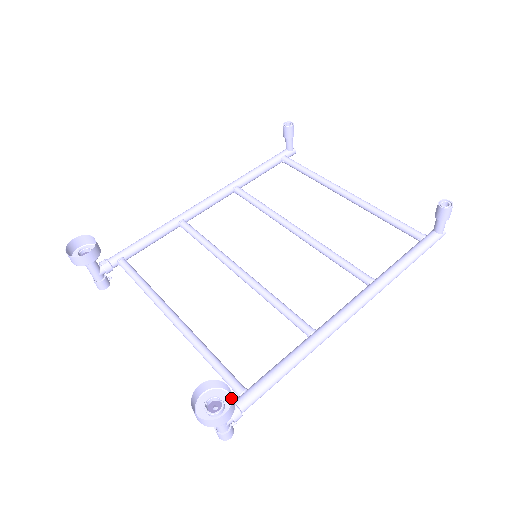
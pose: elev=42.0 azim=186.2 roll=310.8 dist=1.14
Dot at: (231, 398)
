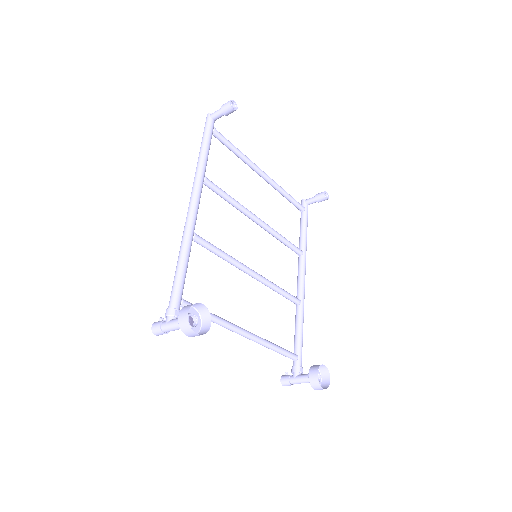
Dot at: occluded
